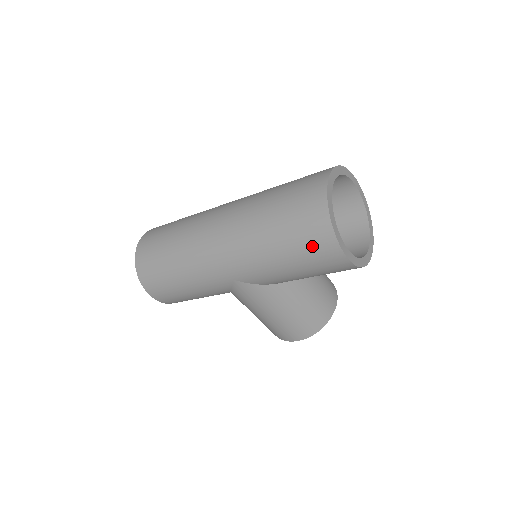
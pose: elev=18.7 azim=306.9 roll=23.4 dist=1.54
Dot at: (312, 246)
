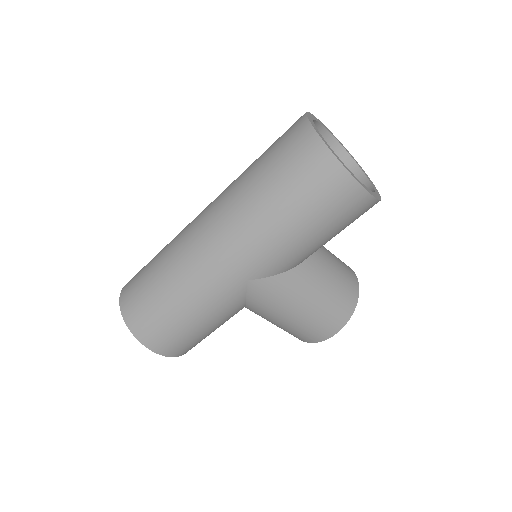
Dot at: (322, 191)
